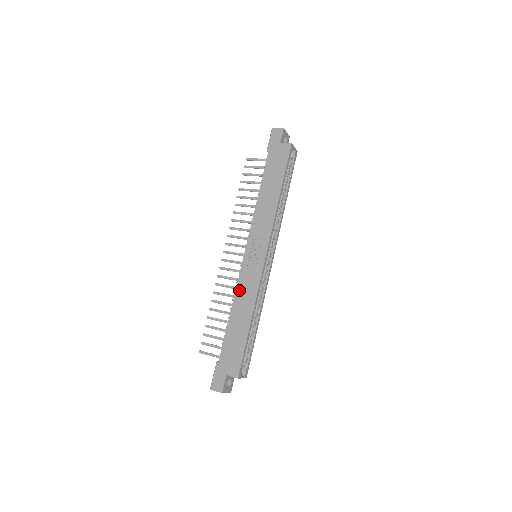
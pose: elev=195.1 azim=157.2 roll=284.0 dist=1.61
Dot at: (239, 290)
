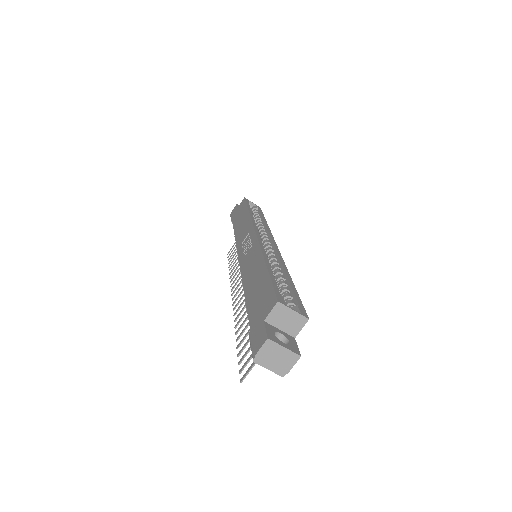
Dot at: (244, 272)
